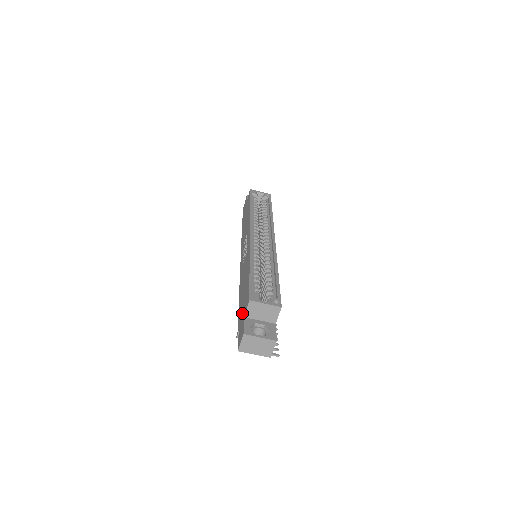
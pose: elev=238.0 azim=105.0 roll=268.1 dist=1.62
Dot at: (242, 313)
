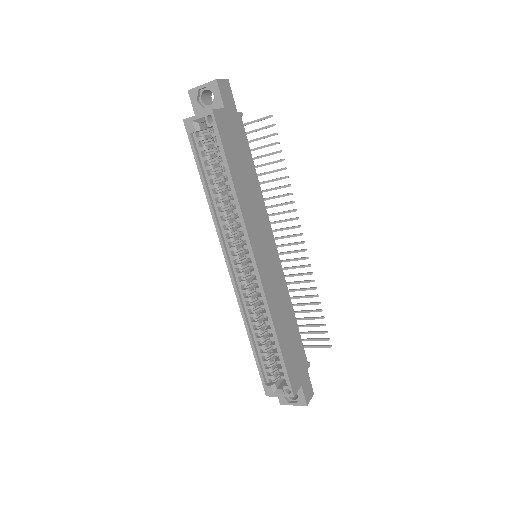
Dot at: occluded
